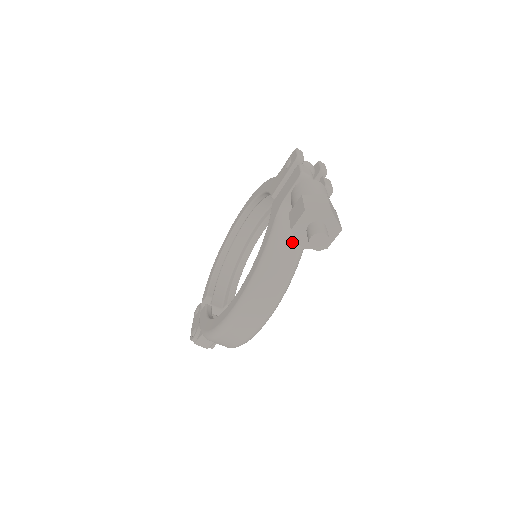
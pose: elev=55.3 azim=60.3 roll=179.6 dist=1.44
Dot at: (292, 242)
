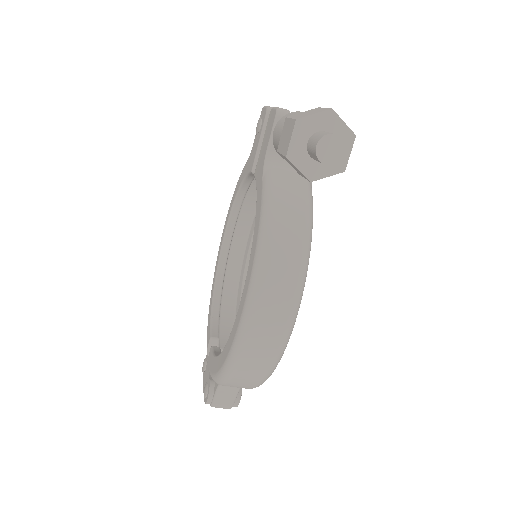
Dot at: (294, 197)
